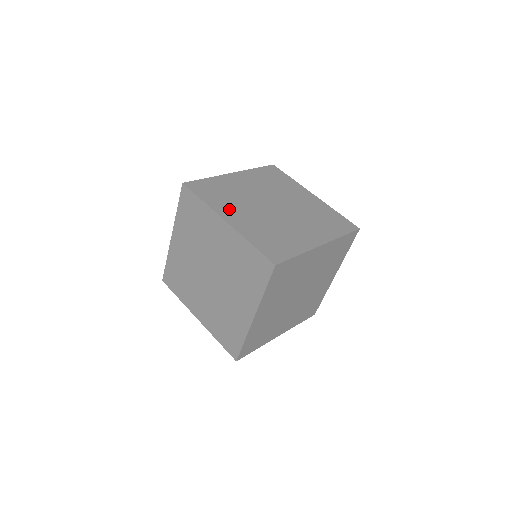
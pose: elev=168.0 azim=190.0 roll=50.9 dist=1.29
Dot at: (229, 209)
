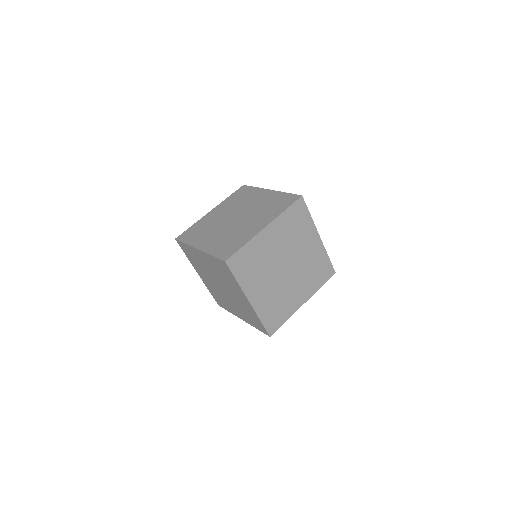
Dot at: (202, 239)
